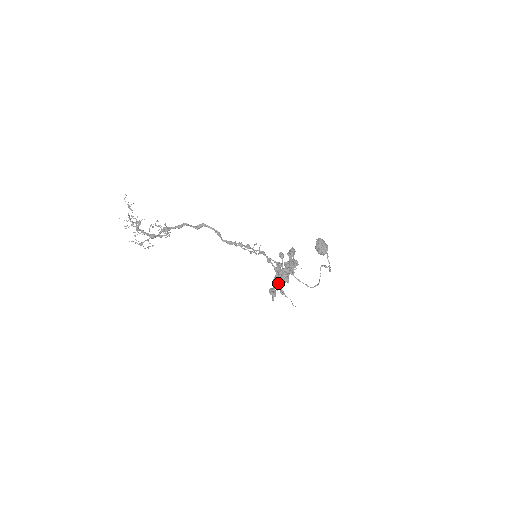
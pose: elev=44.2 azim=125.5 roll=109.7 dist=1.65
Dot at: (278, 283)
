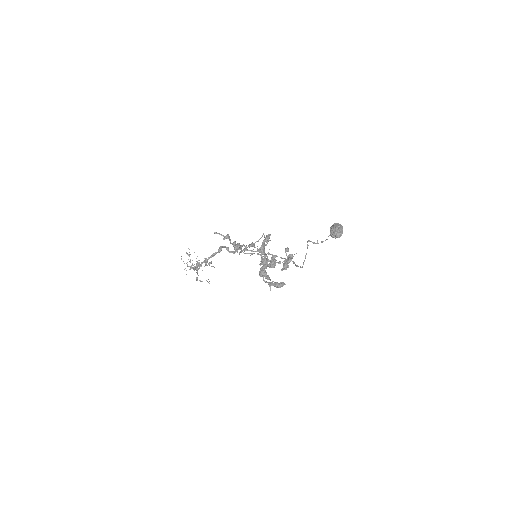
Dot at: (263, 270)
